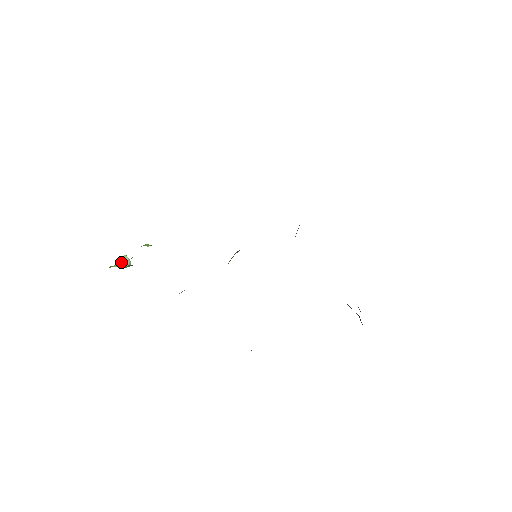
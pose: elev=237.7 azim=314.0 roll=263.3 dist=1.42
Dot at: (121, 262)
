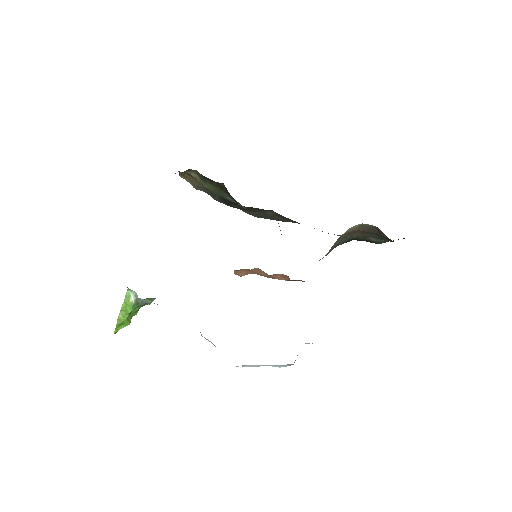
Dot at: (125, 304)
